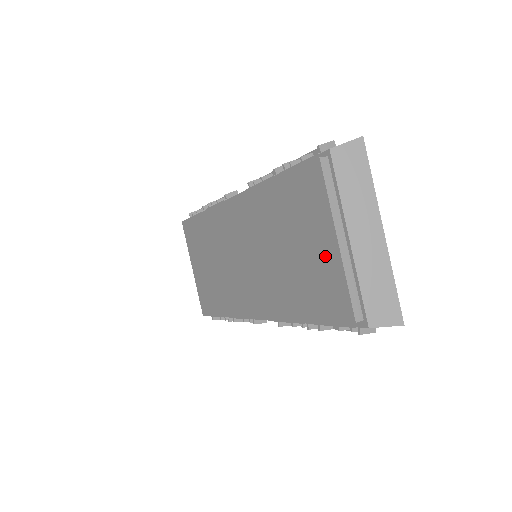
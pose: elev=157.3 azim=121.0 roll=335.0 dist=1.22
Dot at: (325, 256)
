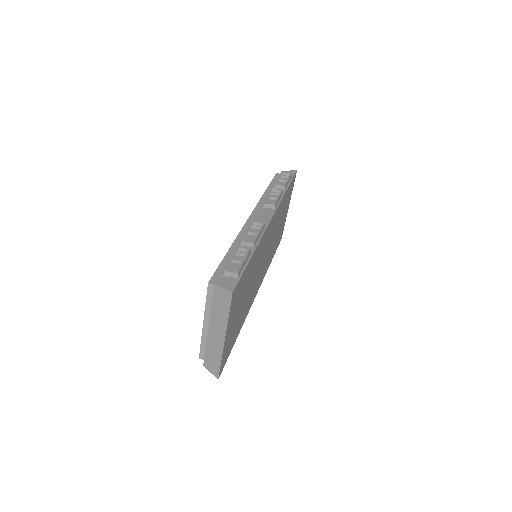
Dot at: occluded
